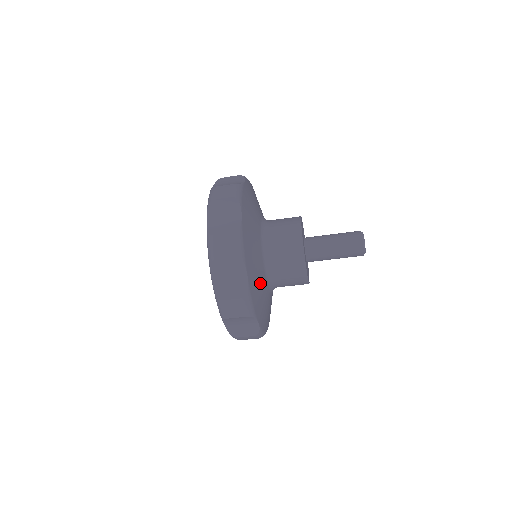
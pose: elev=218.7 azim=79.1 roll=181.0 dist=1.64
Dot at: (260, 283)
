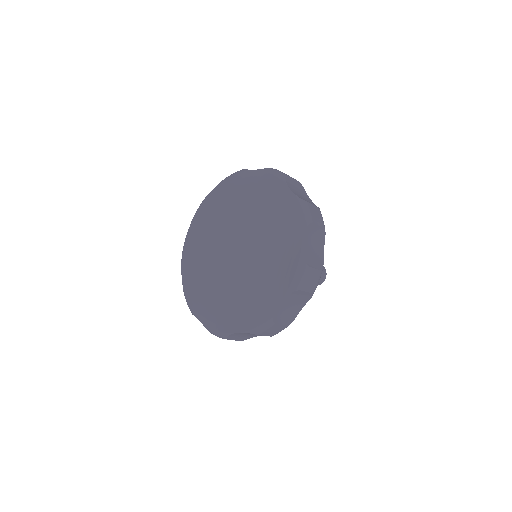
Dot at: occluded
